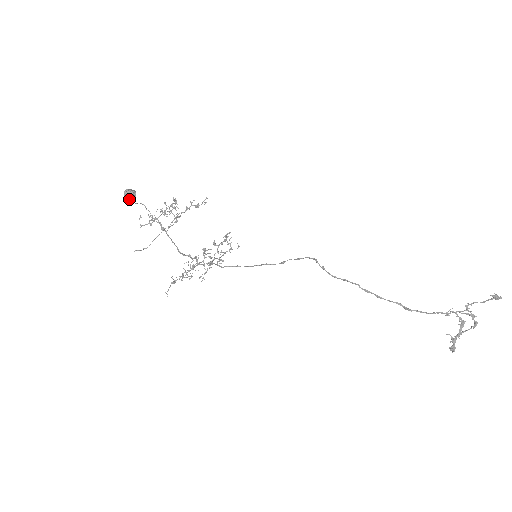
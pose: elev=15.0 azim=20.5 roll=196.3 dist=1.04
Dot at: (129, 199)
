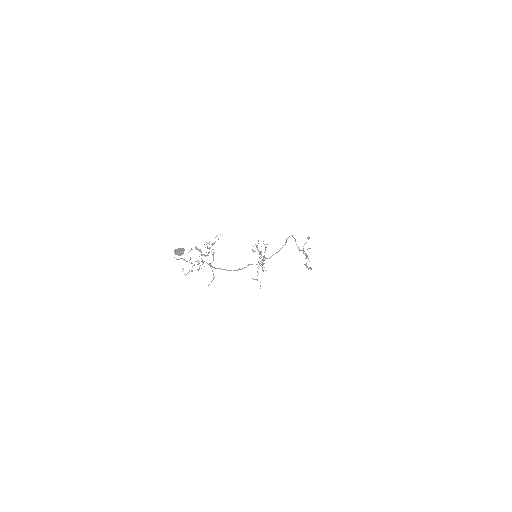
Dot at: occluded
